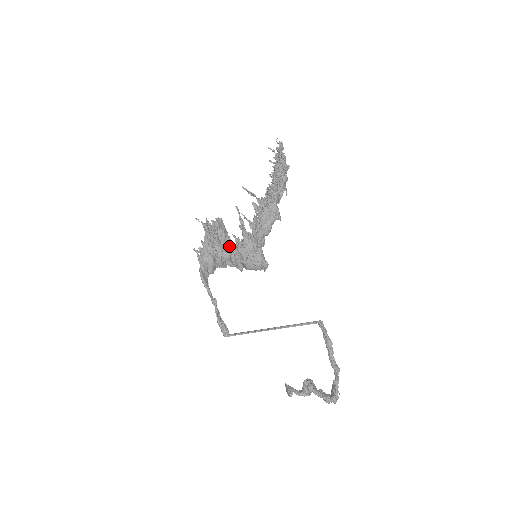
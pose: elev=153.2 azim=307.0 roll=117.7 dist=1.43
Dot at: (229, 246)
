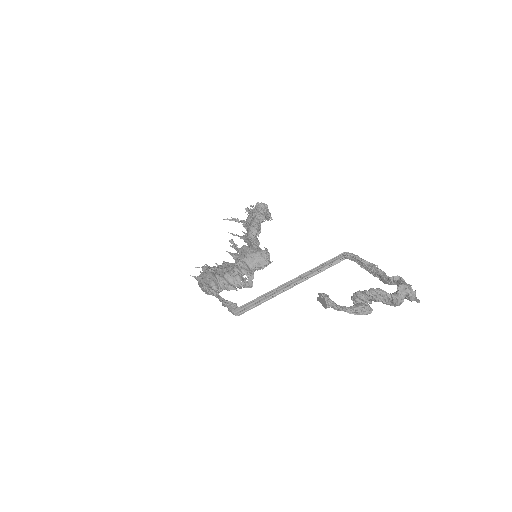
Dot at: (229, 266)
